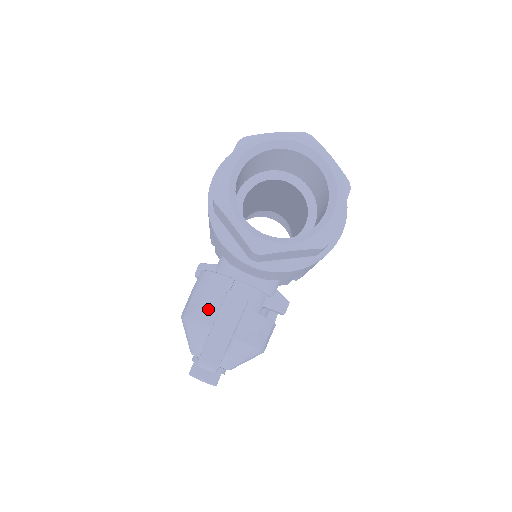
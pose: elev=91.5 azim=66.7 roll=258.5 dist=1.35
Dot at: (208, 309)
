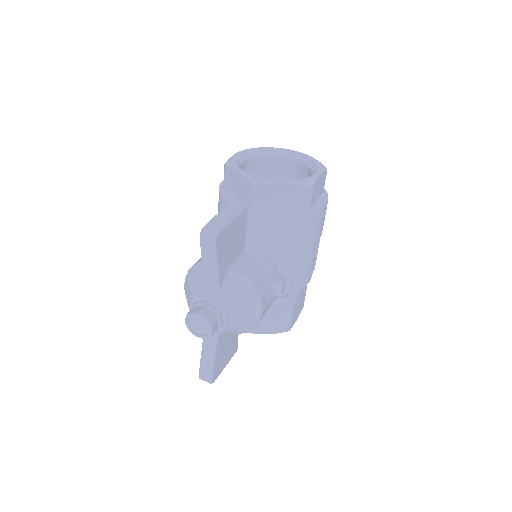
Dot at: occluded
